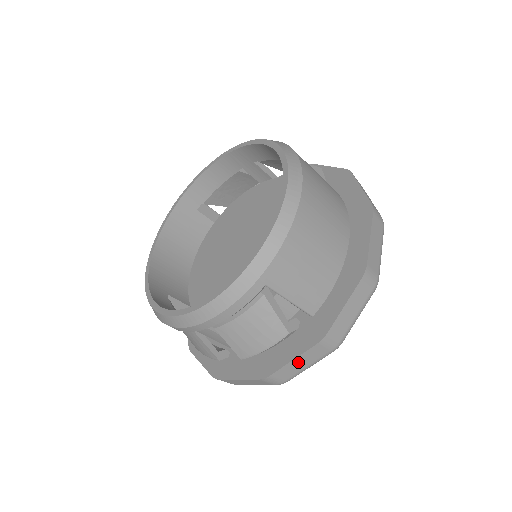
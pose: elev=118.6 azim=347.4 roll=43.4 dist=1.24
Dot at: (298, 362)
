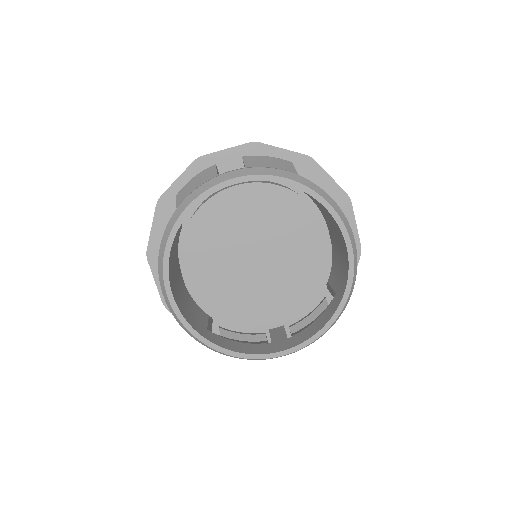
Dot at: occluded
